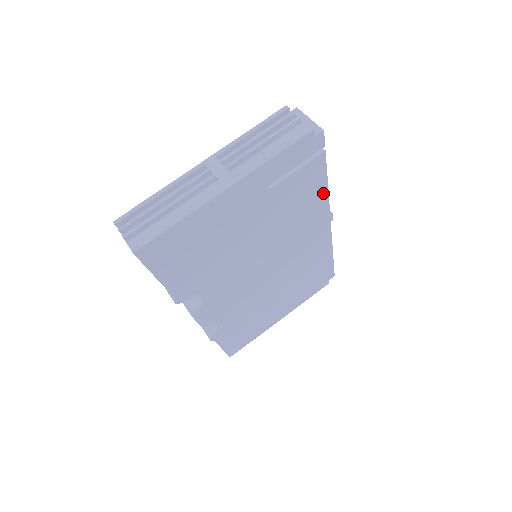
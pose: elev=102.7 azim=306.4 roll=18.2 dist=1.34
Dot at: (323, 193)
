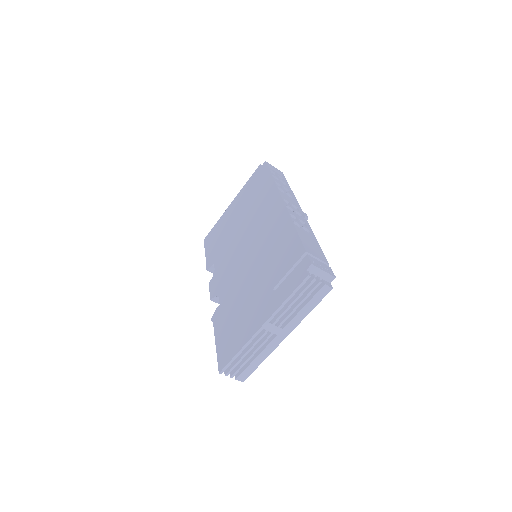
Dot at: occluded
